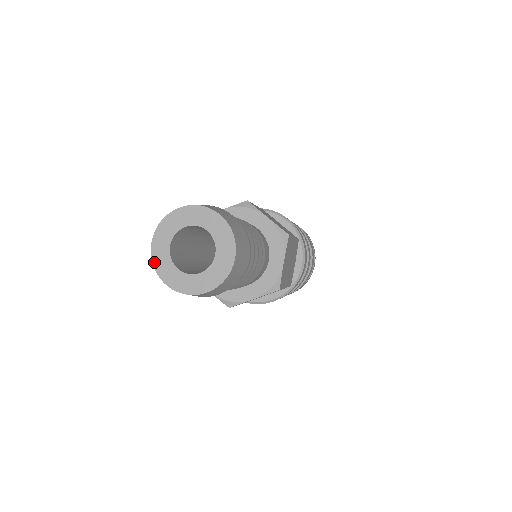
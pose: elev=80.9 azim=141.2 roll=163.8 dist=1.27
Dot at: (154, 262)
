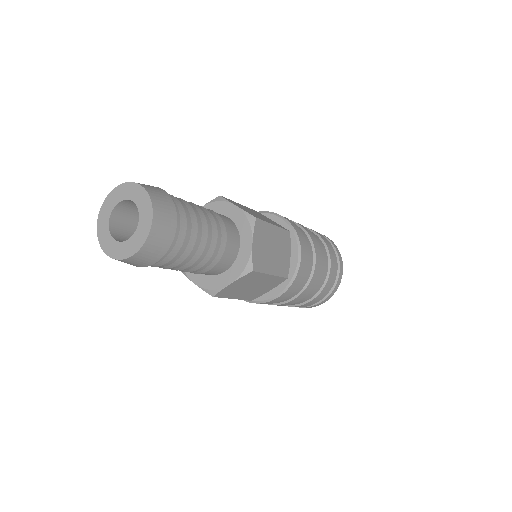
Dot at: (99, 238)
